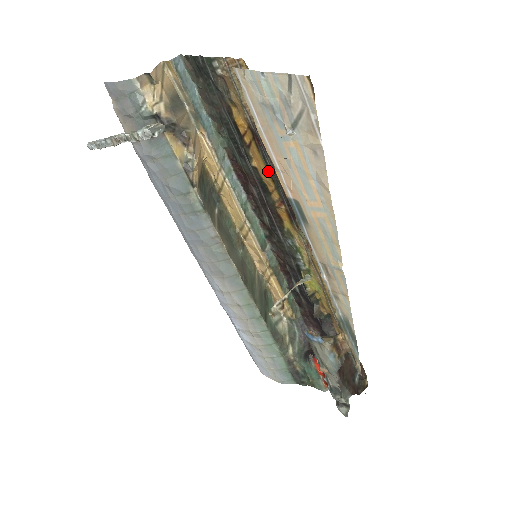
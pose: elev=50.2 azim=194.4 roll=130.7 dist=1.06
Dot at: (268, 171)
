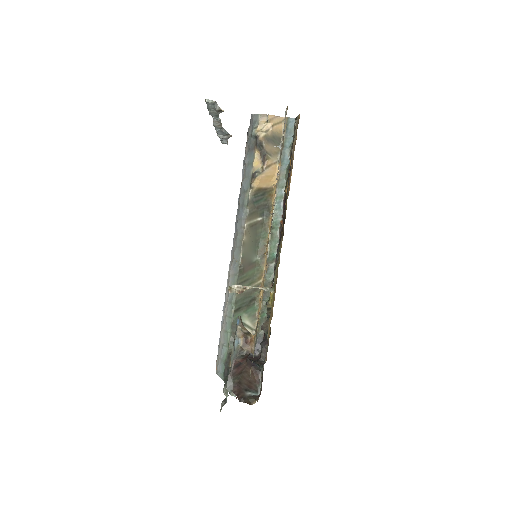
Dot at: occluded
